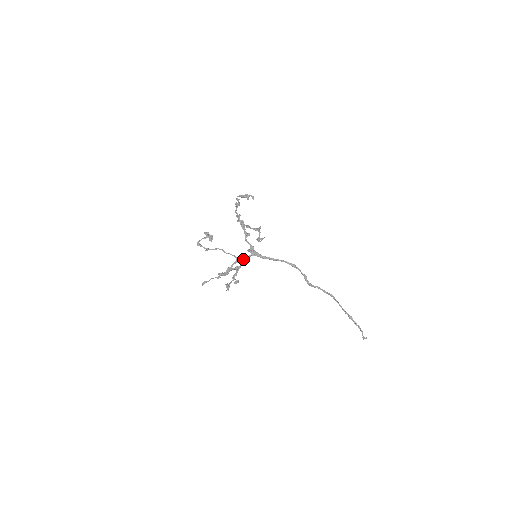
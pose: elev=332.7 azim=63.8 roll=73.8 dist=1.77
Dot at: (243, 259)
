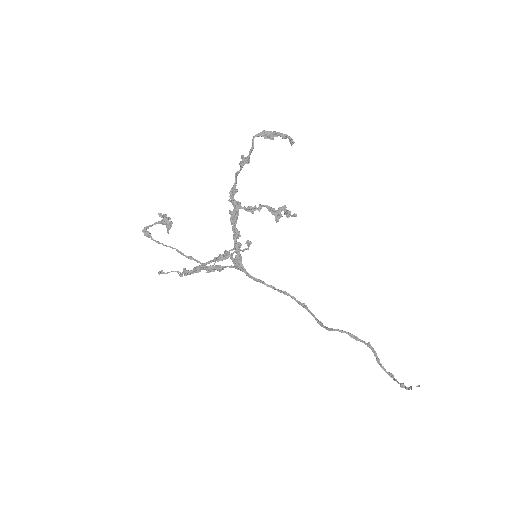
Dot at: (218, 270)
